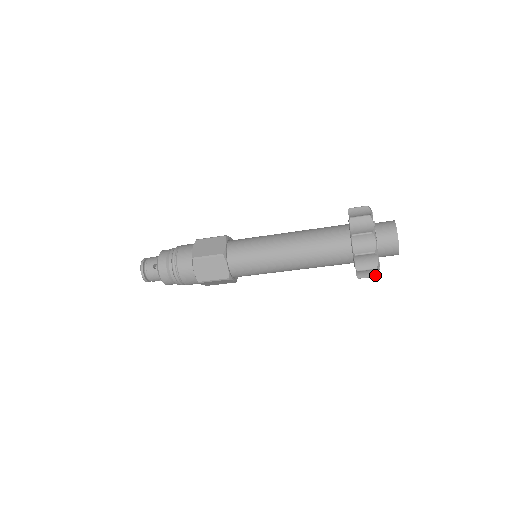
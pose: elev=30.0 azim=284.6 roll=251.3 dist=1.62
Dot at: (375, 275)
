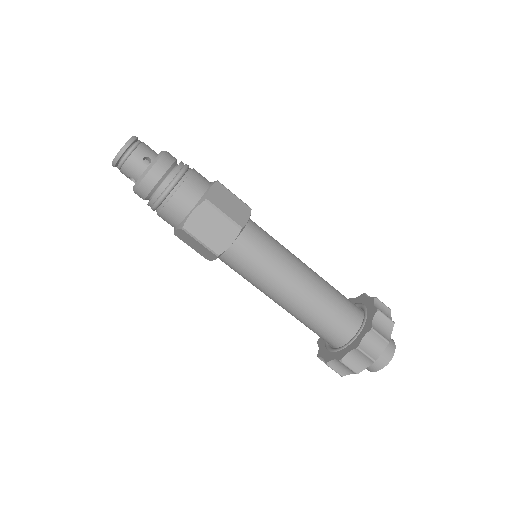
Dot at: (342, 374)
